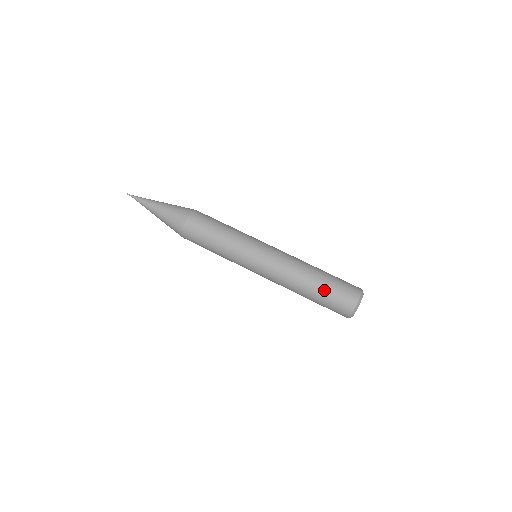
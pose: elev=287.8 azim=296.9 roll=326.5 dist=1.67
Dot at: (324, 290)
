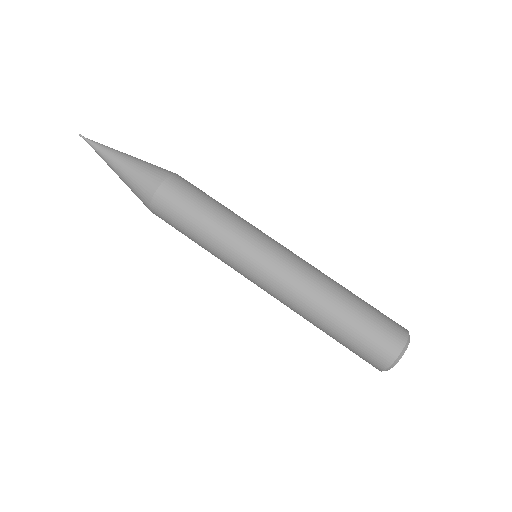
Dot at: (362, 310)
